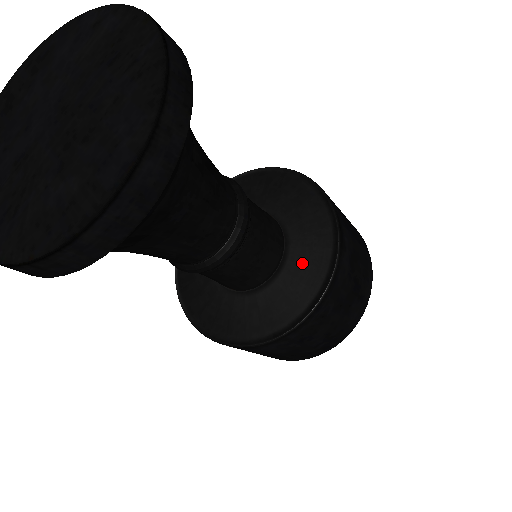
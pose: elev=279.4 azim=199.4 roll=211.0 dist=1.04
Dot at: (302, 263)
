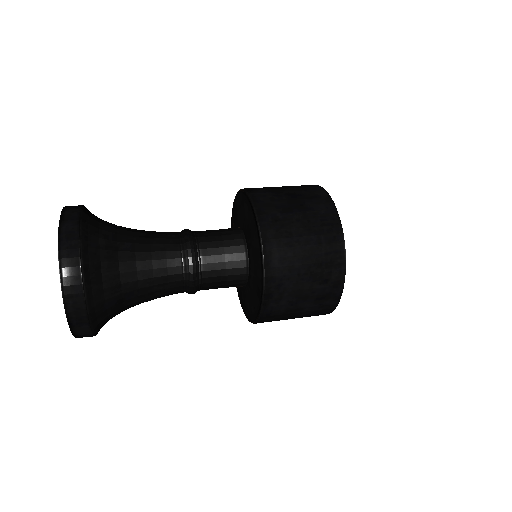
Dot at: (246, 220)
